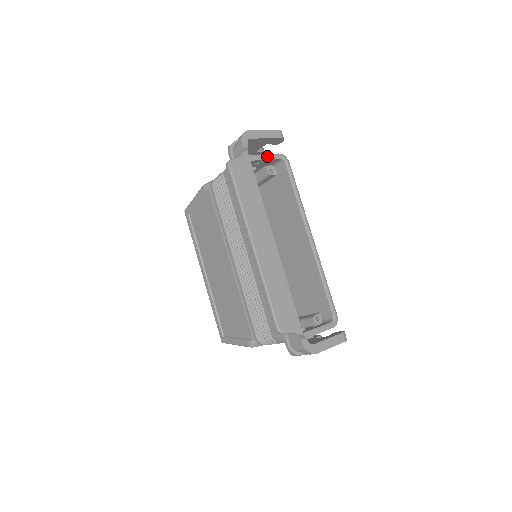
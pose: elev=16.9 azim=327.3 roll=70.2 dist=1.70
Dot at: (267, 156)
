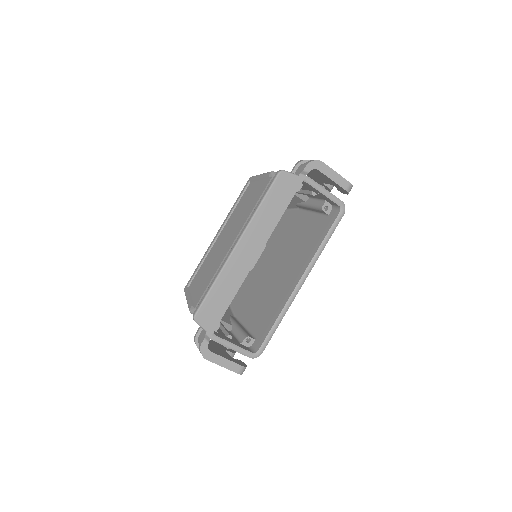
Dot at: (329, 194)
